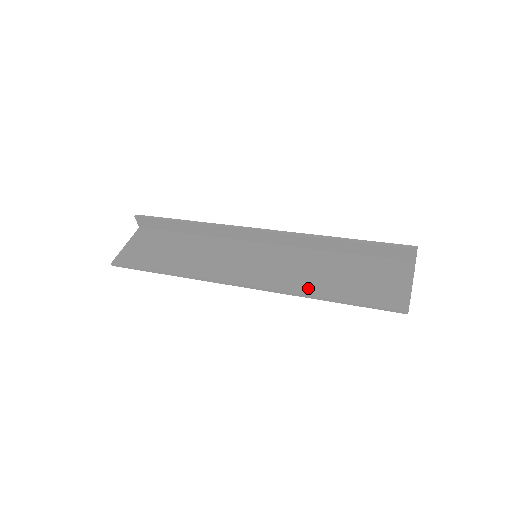
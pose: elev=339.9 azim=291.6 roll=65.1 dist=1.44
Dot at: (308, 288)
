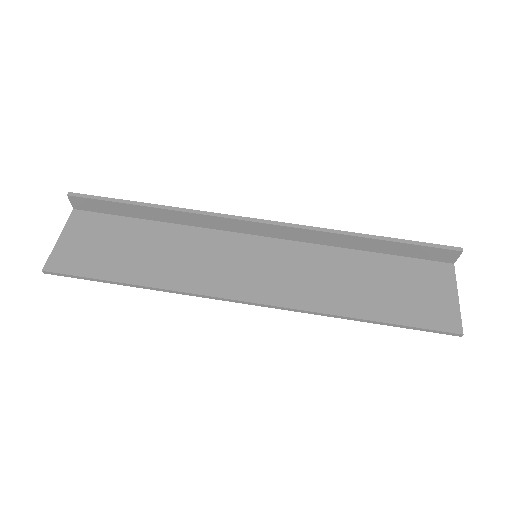
Dot at: (337, 305)
